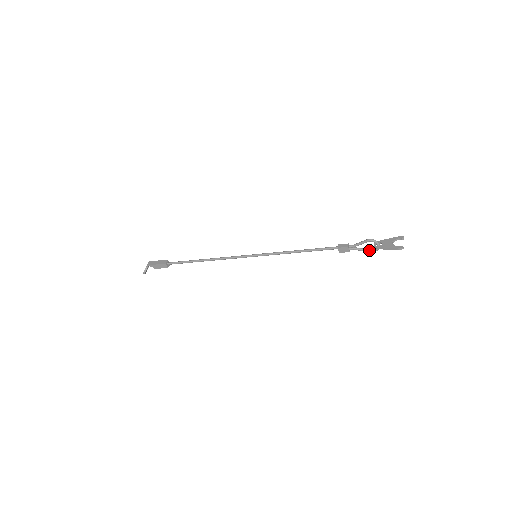
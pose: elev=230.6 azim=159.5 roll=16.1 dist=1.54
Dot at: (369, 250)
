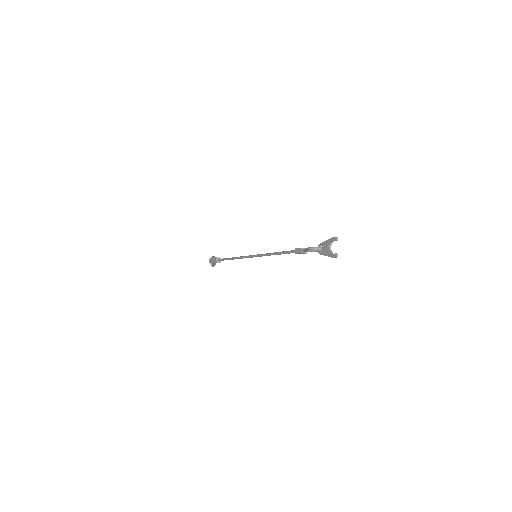
Dot at: occluded
